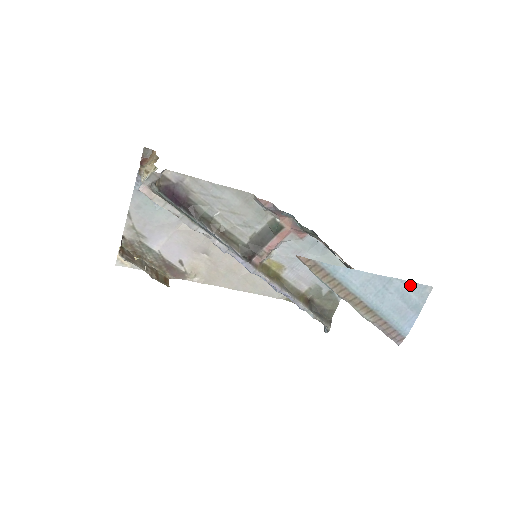
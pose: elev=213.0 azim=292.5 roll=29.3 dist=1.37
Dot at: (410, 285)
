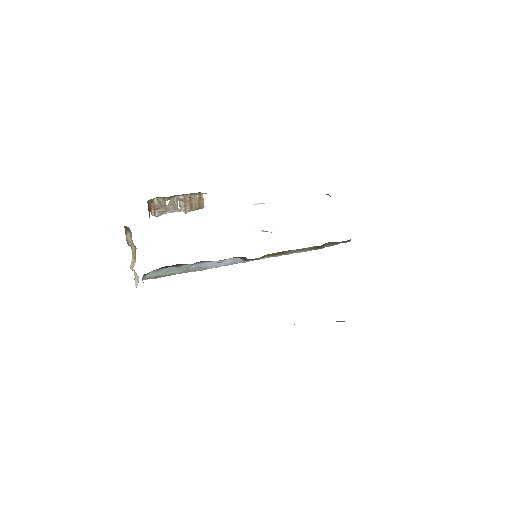
Dot at: occluded
